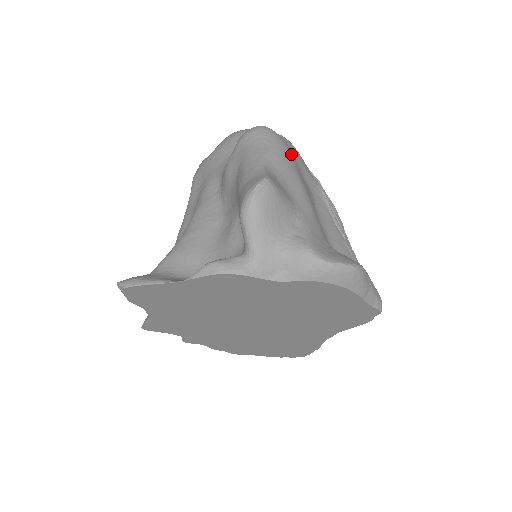
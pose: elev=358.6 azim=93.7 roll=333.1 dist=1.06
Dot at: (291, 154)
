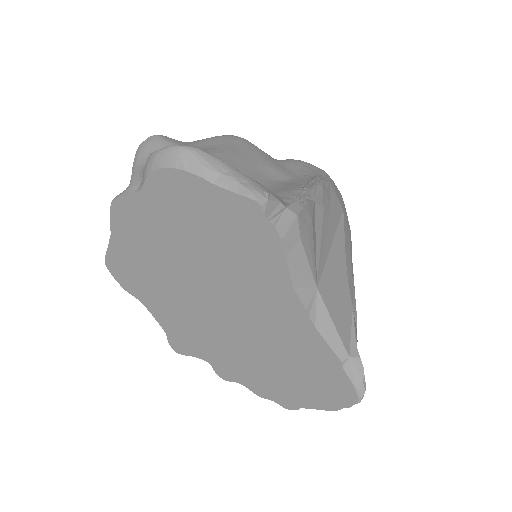
Dot at: (236, 139)
